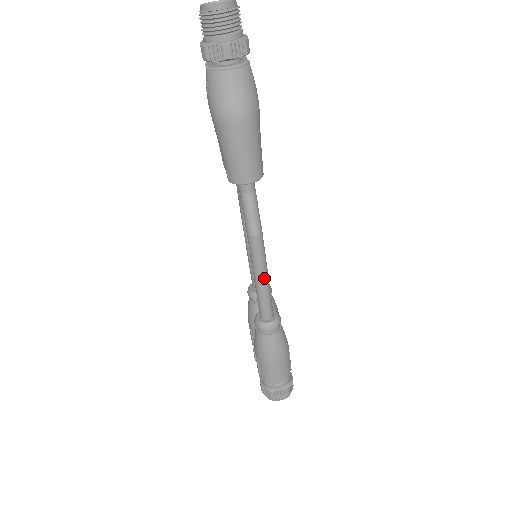
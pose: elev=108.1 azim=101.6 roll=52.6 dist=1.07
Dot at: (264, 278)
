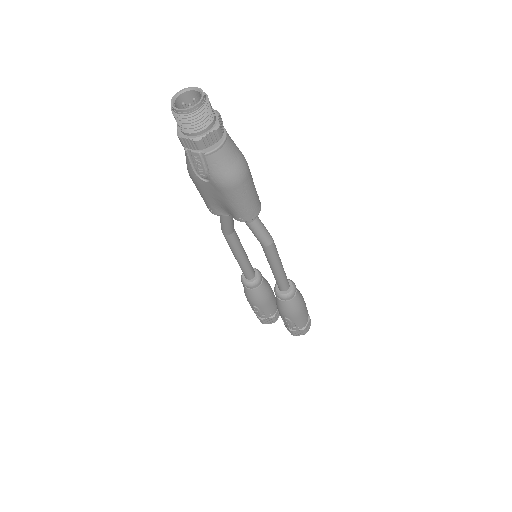
Dot at: (281, 264)
